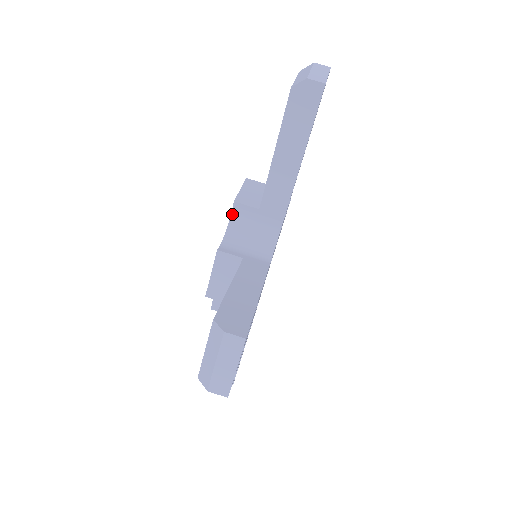
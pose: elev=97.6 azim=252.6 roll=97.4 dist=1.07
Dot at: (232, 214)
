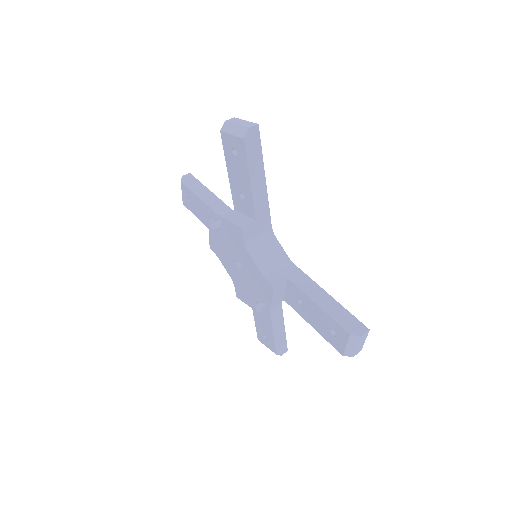
Dot at: (214, 230)
